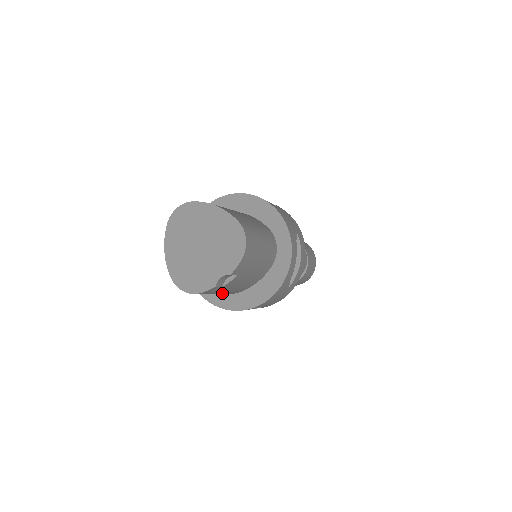
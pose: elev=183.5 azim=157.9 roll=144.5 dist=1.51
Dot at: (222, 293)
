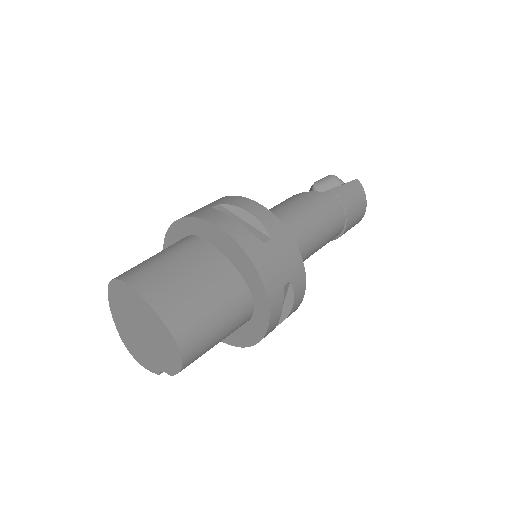
Dot at: occluded
